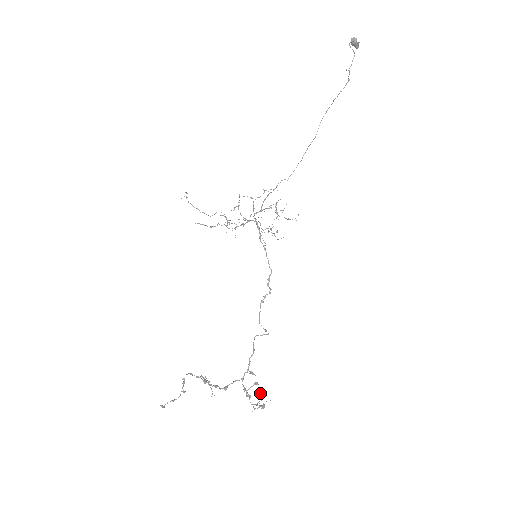
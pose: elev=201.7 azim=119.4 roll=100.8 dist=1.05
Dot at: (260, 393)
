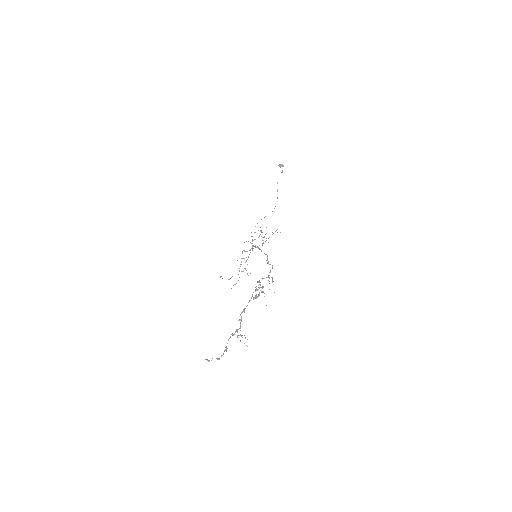
Dot at: (257, 282)
